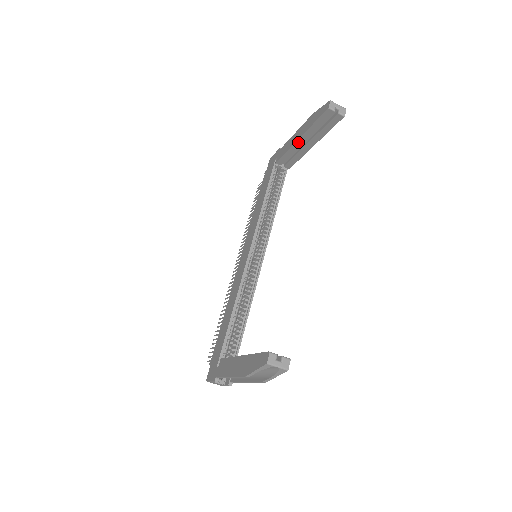
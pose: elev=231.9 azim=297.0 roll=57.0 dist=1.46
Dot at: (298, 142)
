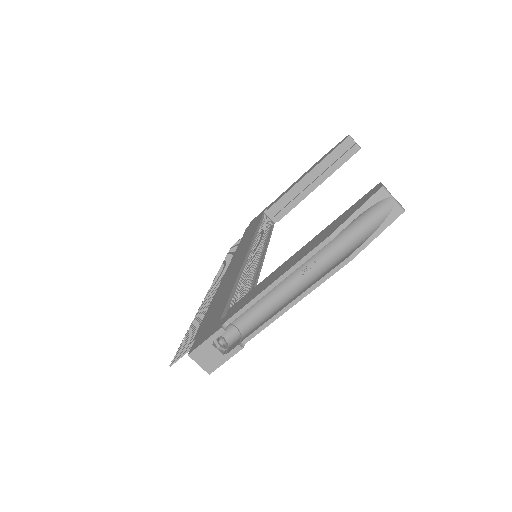
Dot at: (303, 180)
